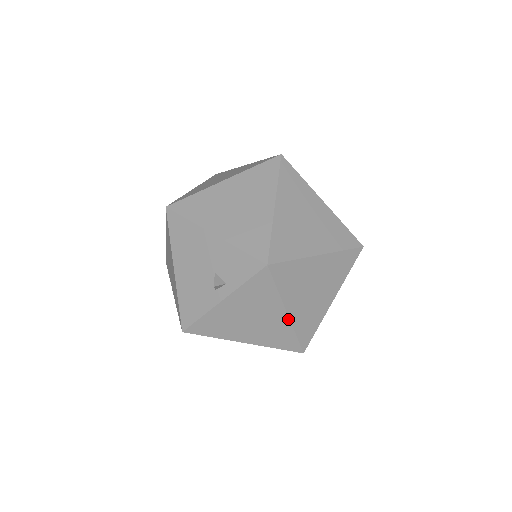
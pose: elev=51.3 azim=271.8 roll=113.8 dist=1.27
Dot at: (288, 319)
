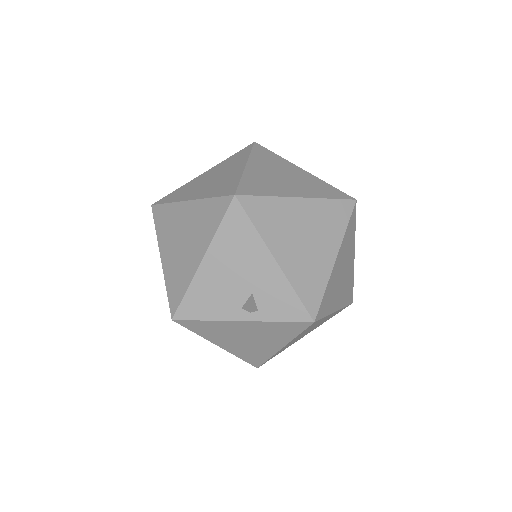
Dot at: (278, 350)
